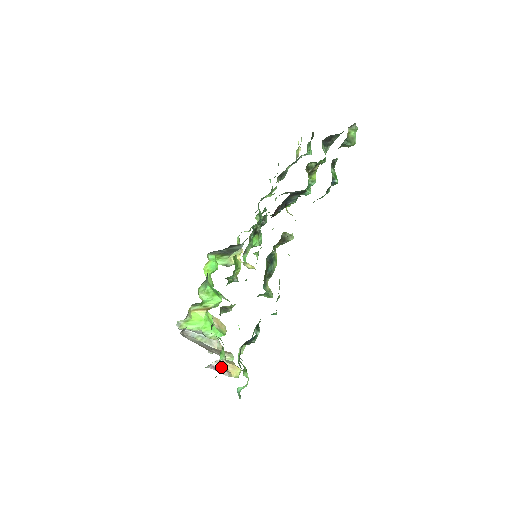
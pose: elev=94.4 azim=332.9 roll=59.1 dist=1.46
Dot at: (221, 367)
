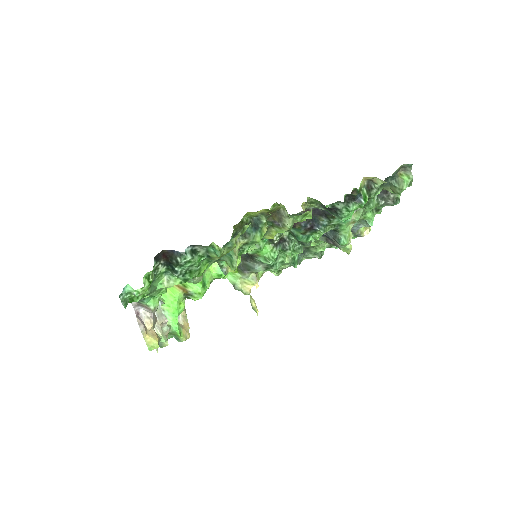
Dot at: (144, 322)
